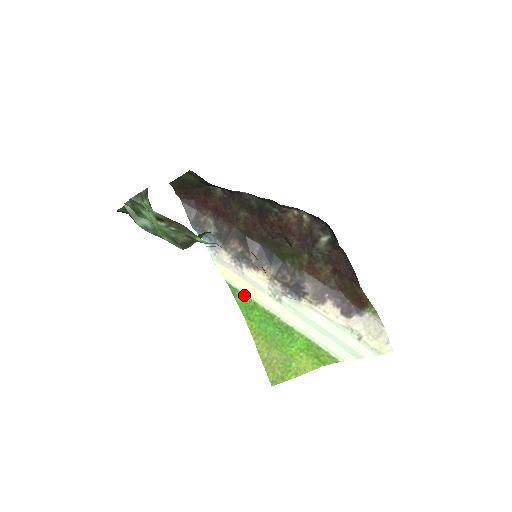
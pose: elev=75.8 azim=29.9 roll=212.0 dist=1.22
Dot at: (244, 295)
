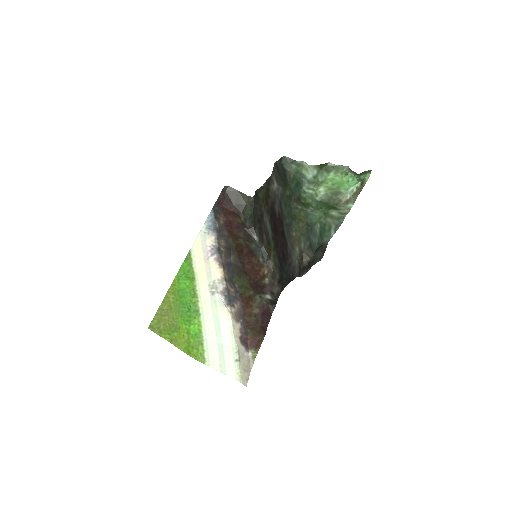
Dot at: (192, 267)
